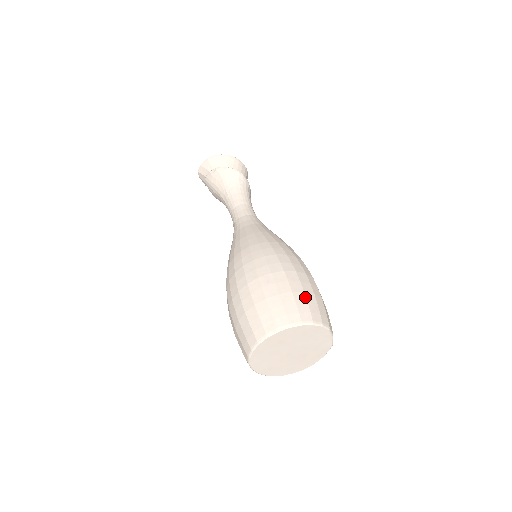
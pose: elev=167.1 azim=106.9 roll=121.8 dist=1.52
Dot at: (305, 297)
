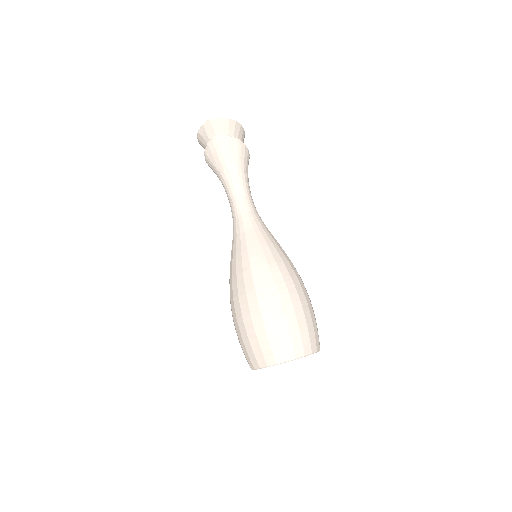
Dot at: occluded
